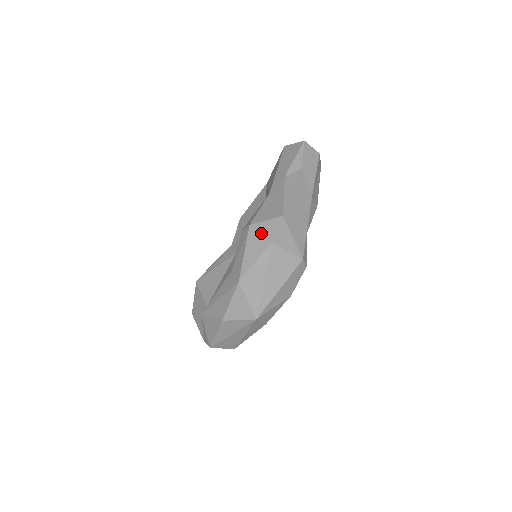
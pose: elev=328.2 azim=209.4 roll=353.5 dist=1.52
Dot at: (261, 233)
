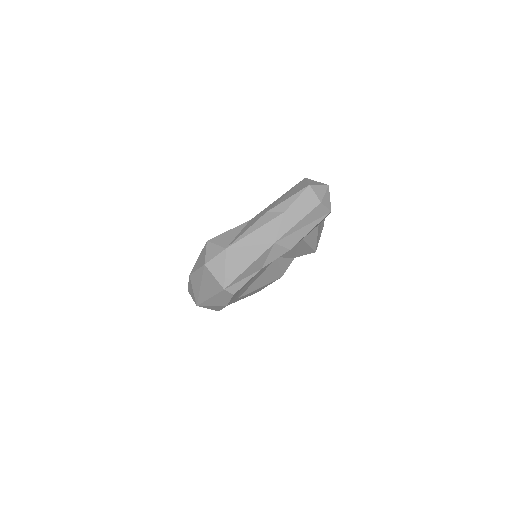
Dot at: (206, 252)
